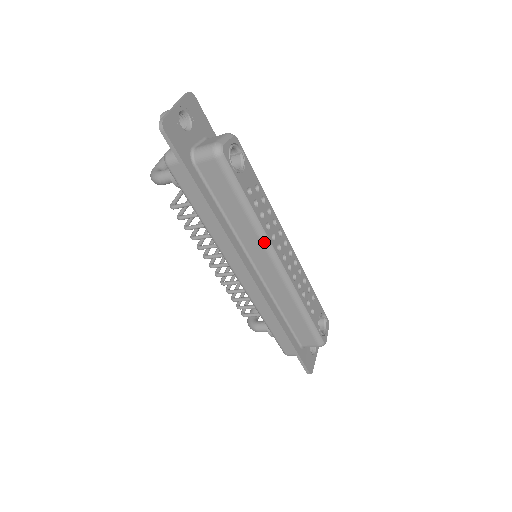
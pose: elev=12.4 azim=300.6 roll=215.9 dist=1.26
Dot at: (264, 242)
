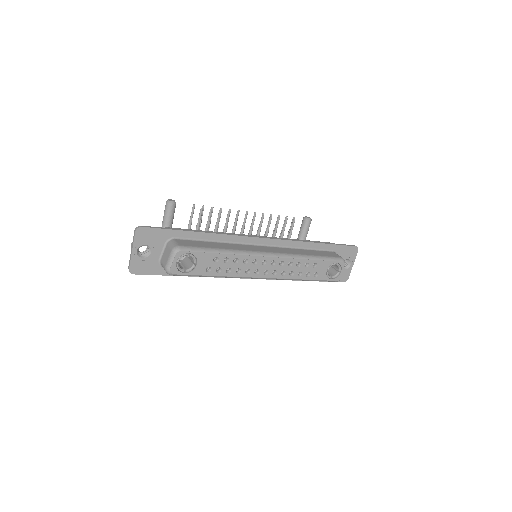
Dot at: occluded
